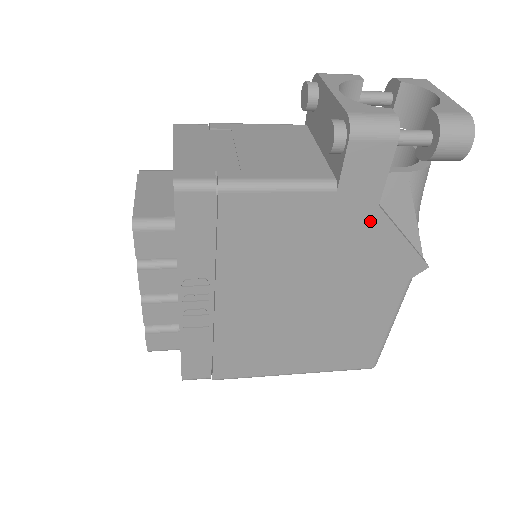
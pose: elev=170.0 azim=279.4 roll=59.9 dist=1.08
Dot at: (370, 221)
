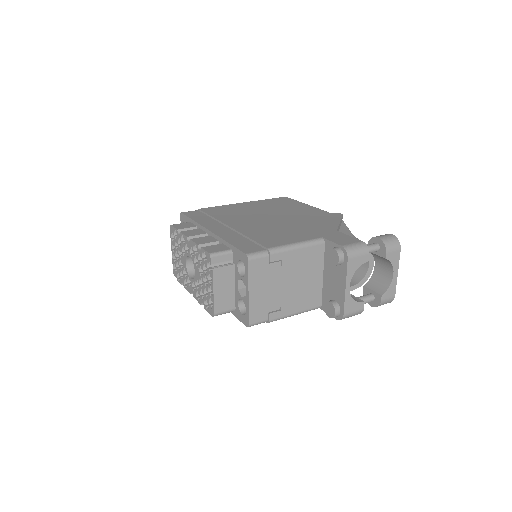
Dot at: occluded
